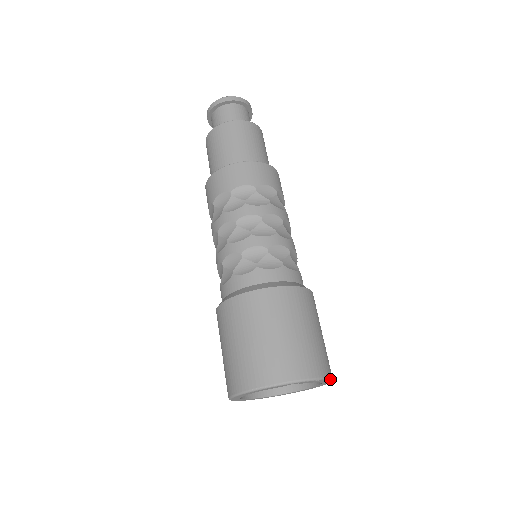
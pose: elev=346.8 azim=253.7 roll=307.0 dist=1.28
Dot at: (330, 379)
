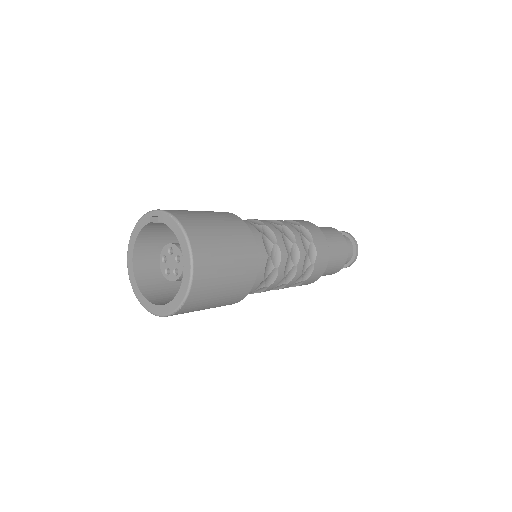
Dot at: (182, 229)
